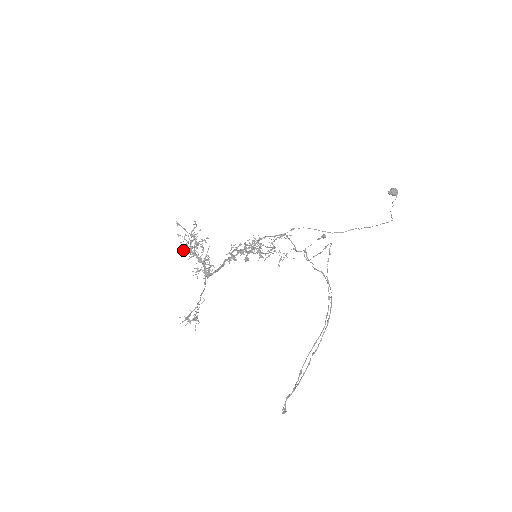
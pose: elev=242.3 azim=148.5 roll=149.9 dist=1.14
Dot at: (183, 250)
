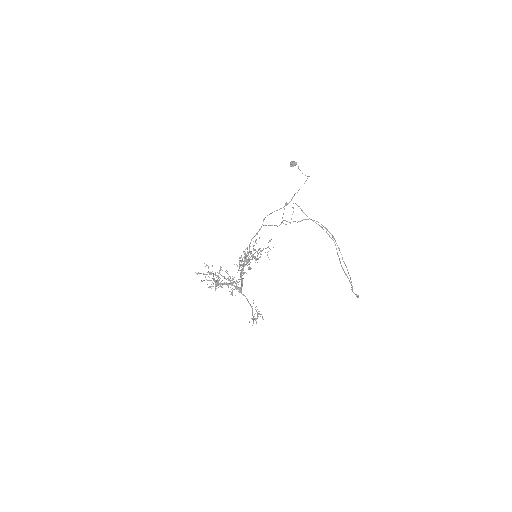
Dot at: (213, 286)
